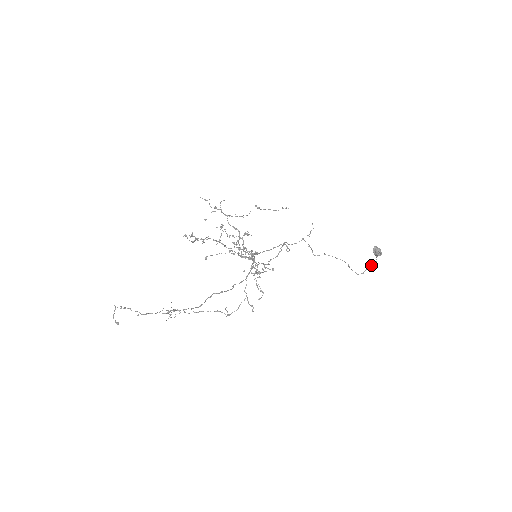
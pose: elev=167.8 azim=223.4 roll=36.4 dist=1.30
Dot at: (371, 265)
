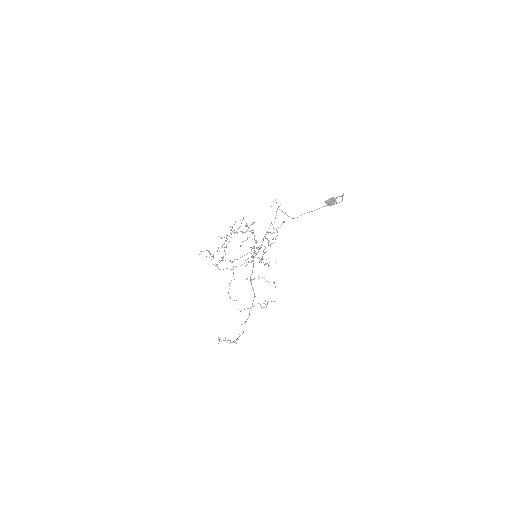
Dot at: (343, 194)
